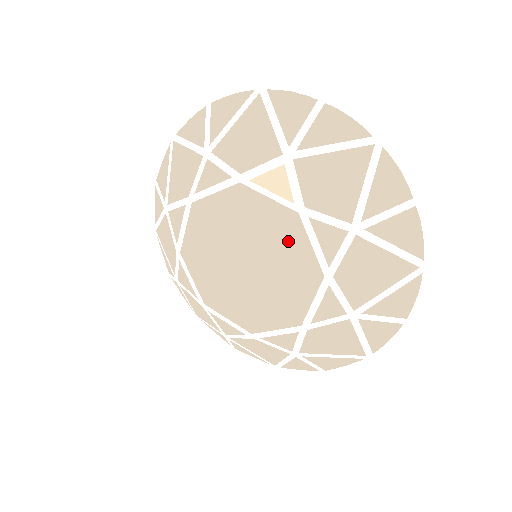
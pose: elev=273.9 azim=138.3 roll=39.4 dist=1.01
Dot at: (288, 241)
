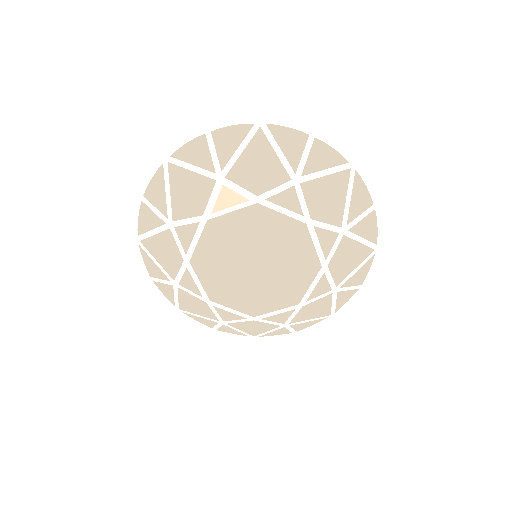
Dot at: (267, 225)
